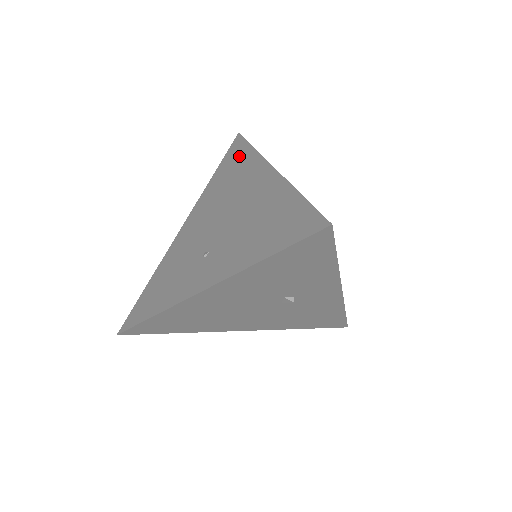
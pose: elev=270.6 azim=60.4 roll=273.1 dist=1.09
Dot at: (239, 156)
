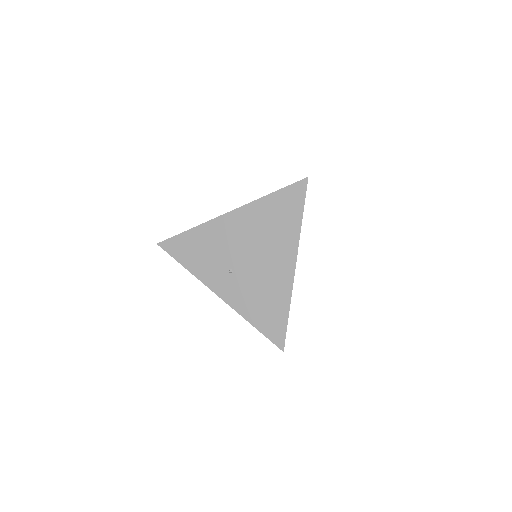
Dot at: (292, 212)
